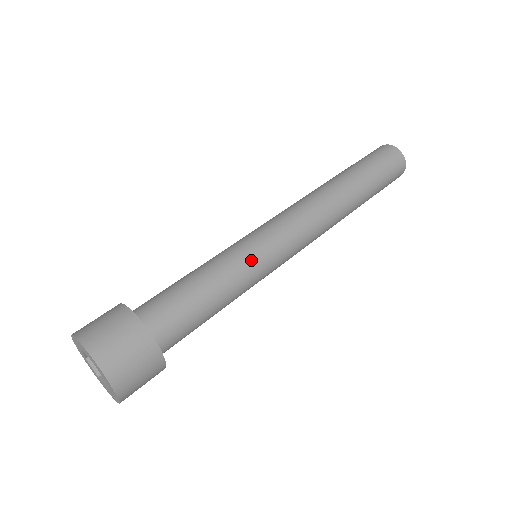
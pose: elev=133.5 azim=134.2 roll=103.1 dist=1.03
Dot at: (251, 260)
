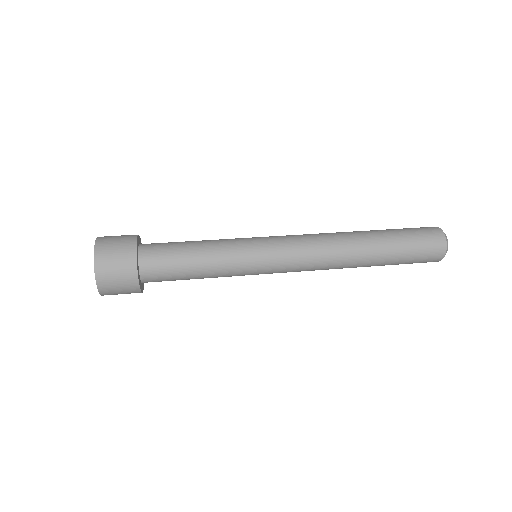
Dot at: (241, 246)
